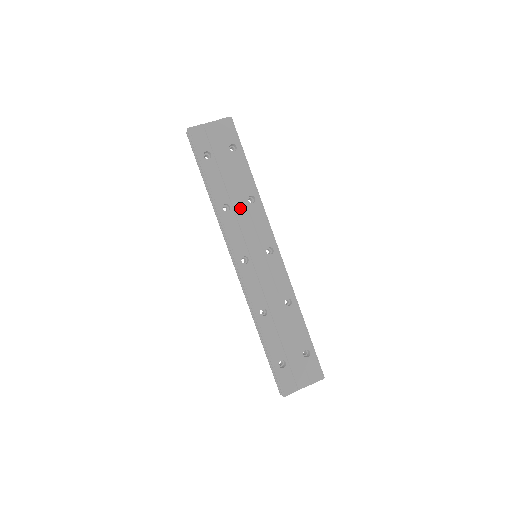
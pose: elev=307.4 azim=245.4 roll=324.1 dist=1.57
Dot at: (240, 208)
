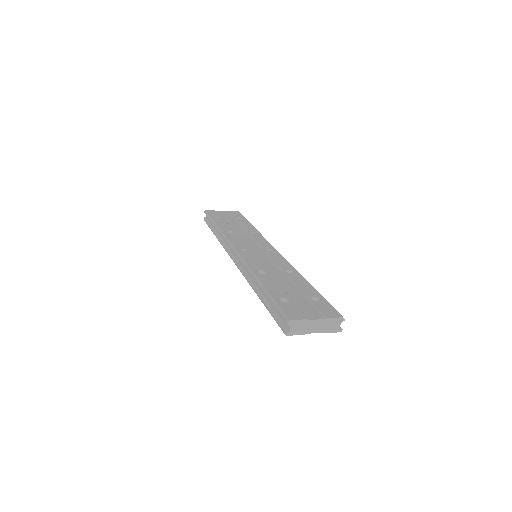
Dot at: (242, 234)
